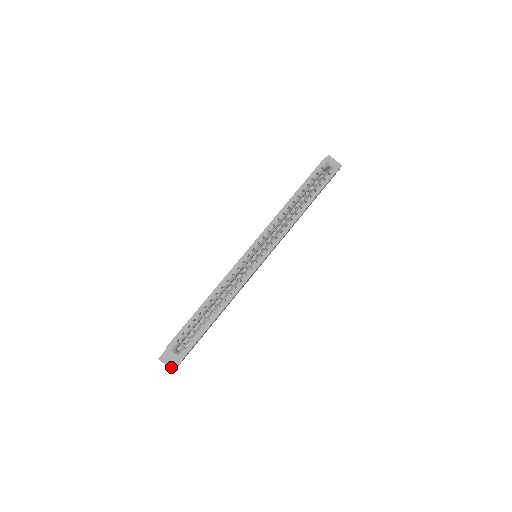
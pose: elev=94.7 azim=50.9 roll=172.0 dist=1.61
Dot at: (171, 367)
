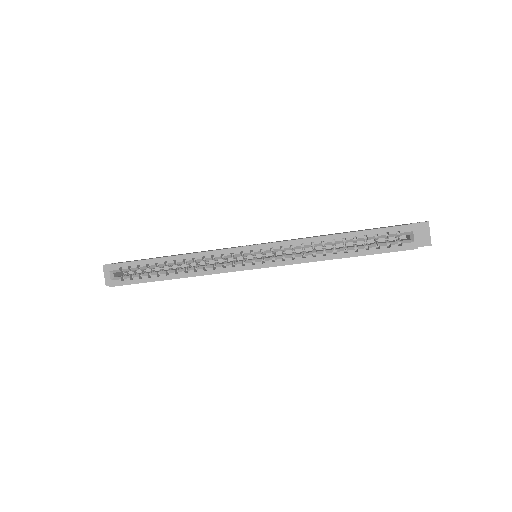
Dot at: (107, 281)
